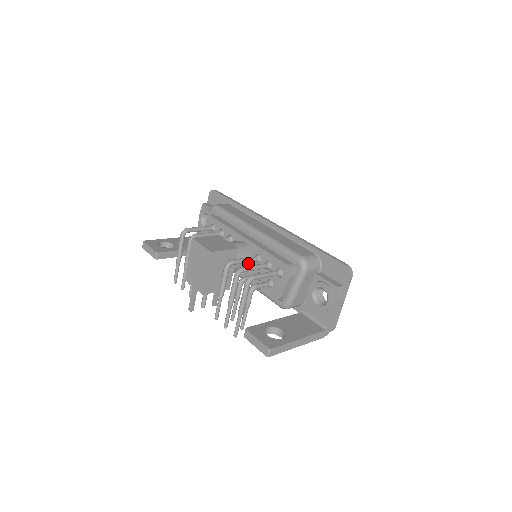
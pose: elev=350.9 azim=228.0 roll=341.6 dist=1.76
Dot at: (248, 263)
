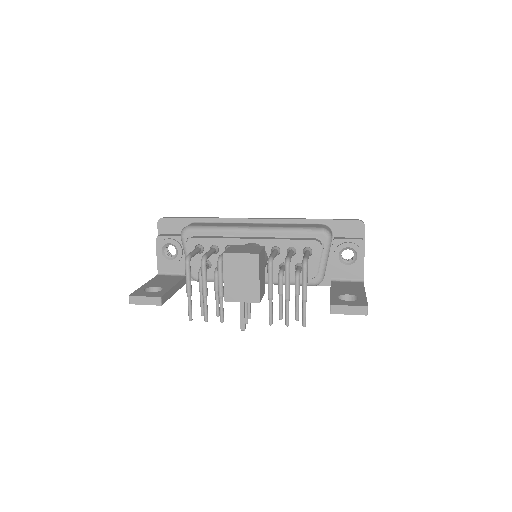
Dot at: (267, 260)
